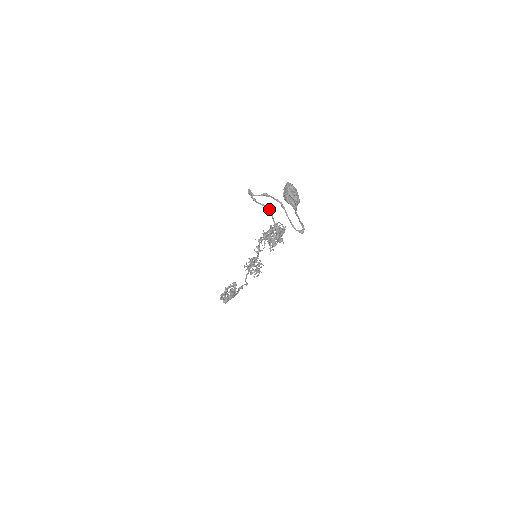
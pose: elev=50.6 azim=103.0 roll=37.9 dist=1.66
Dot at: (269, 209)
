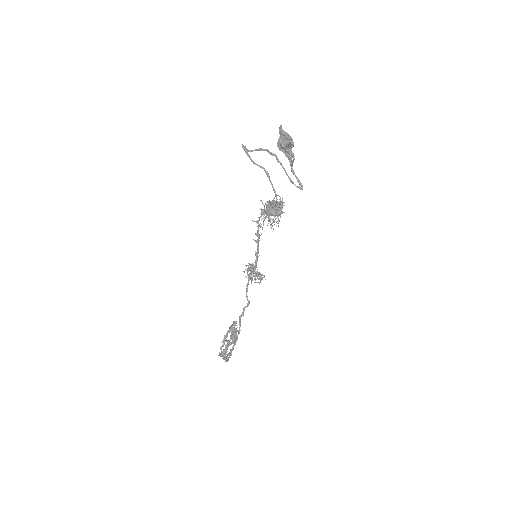
Dot at: occluded
